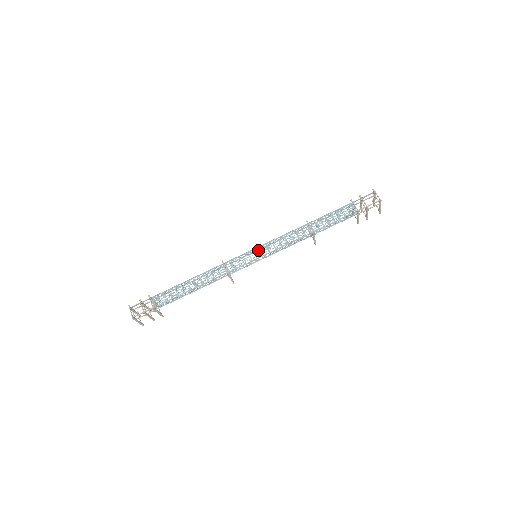
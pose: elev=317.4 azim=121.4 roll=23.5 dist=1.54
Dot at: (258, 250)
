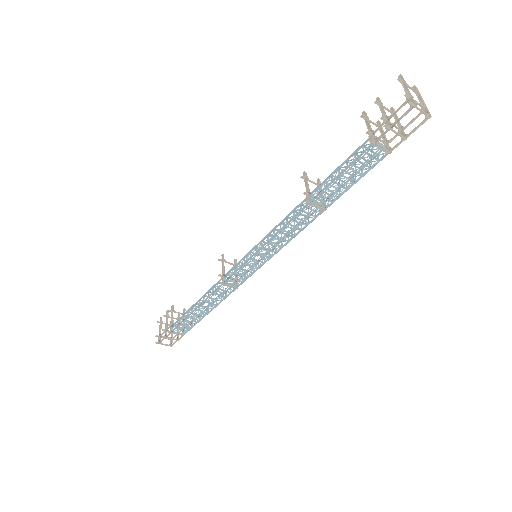
Dot at: (253, 249)
